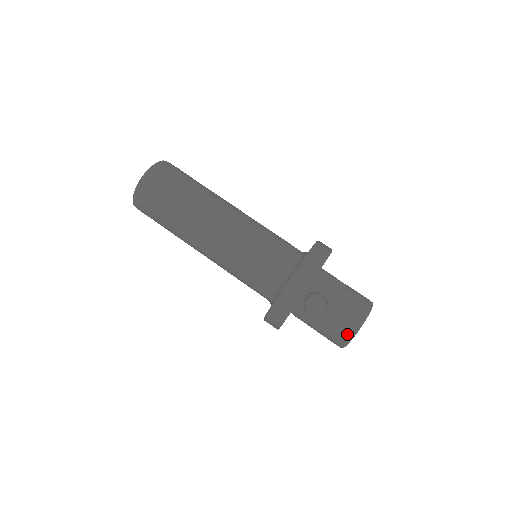
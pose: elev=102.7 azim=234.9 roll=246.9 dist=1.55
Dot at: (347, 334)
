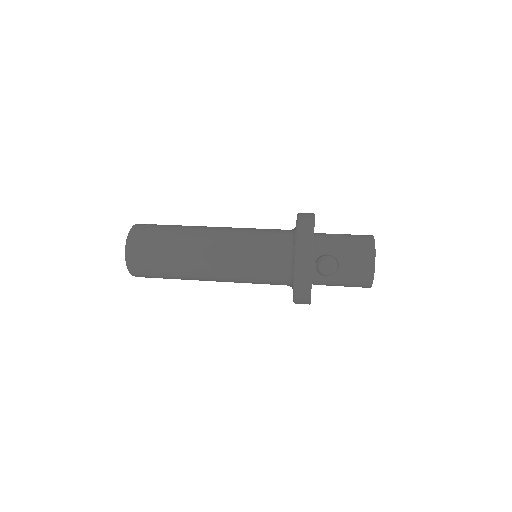
Dot at: (367, 274)
